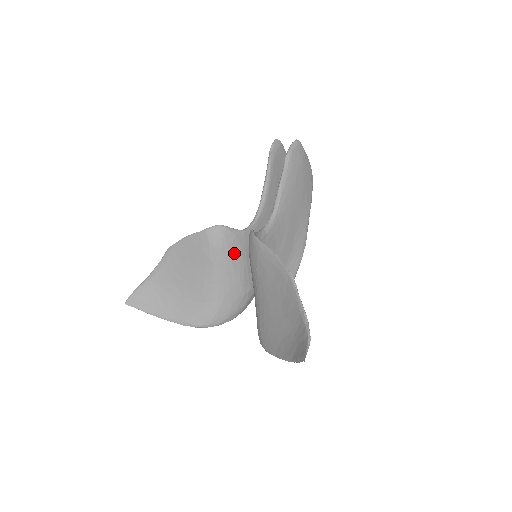
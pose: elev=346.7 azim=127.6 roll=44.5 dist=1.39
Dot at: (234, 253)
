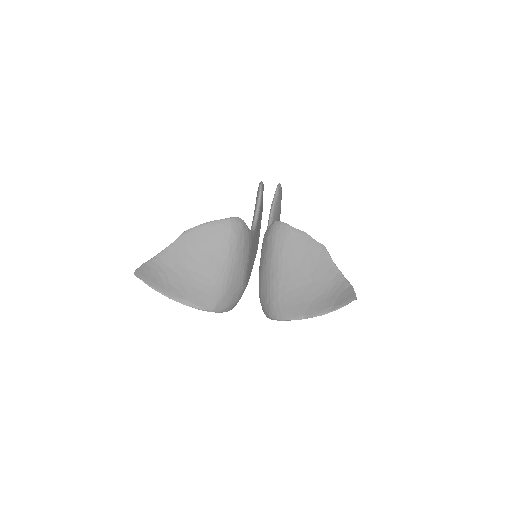
Dot at: (245, 246)
